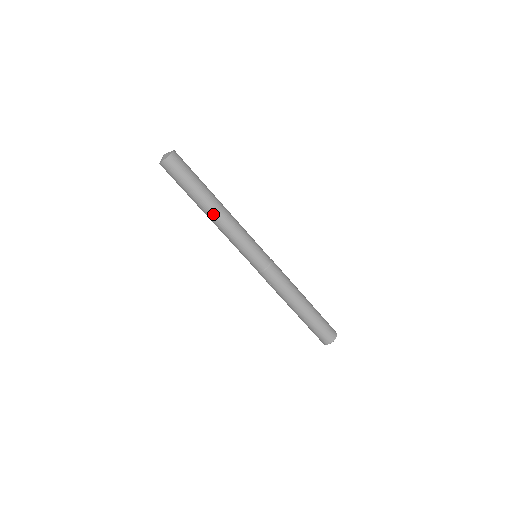
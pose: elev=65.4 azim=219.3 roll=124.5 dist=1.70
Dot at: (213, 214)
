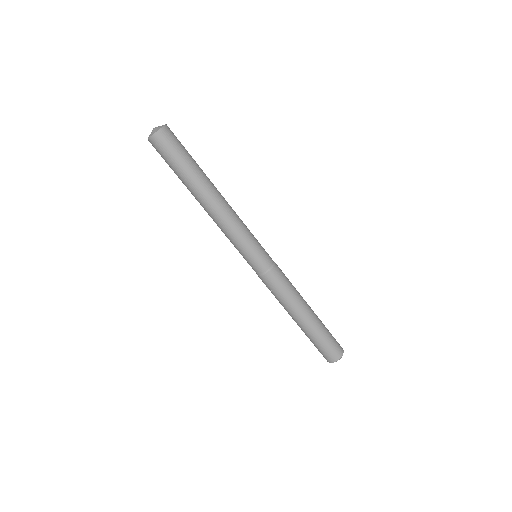
Dot at: (208, 203)
